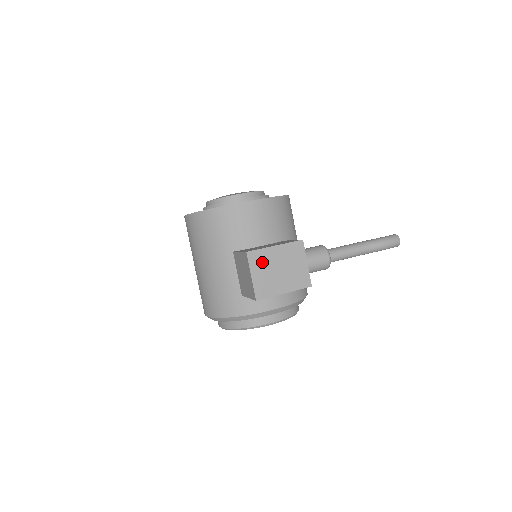
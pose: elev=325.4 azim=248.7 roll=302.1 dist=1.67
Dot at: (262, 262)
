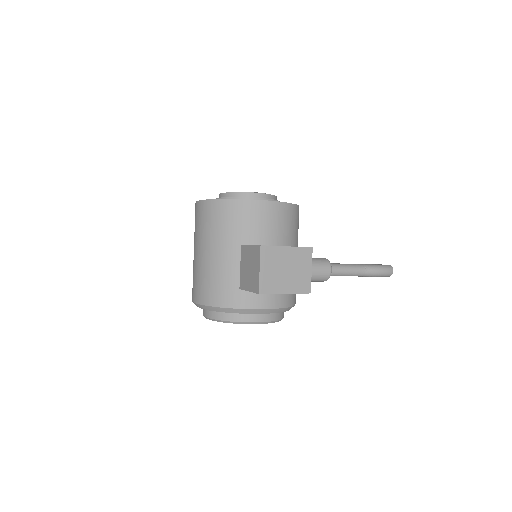
Dot at: (272, 259)
